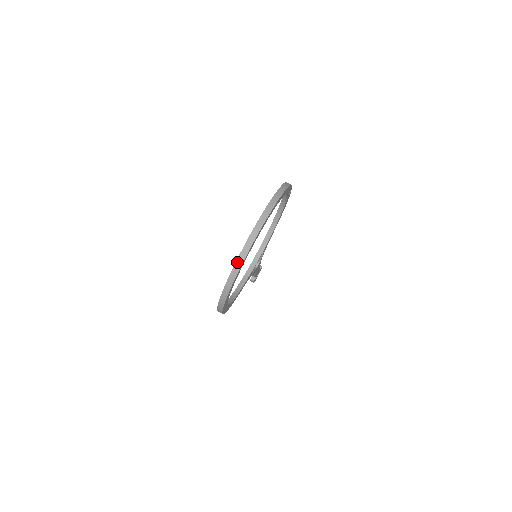
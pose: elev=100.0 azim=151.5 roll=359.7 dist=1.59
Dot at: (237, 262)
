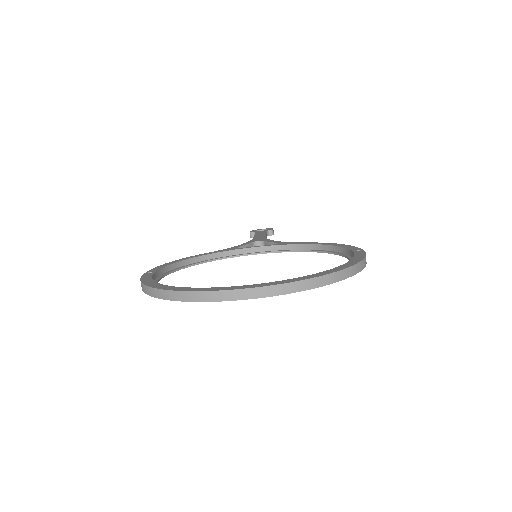
Dot at: (191, 293)
